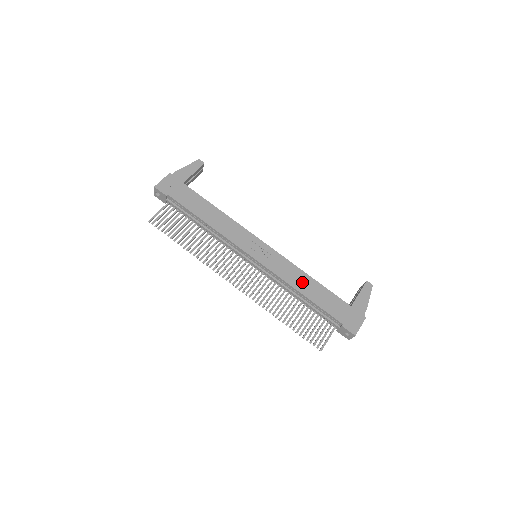
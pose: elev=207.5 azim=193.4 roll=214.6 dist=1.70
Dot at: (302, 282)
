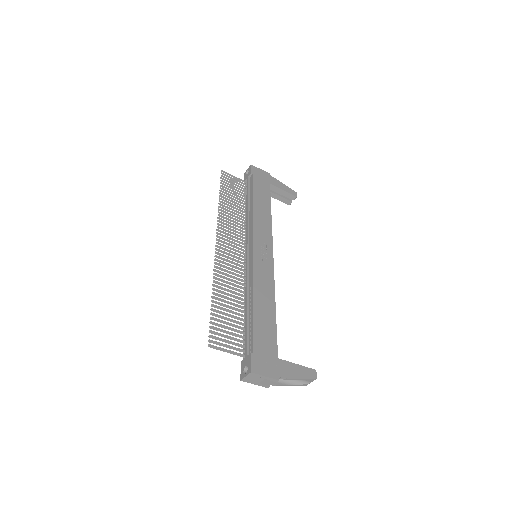
Dot at: (264, 298)
